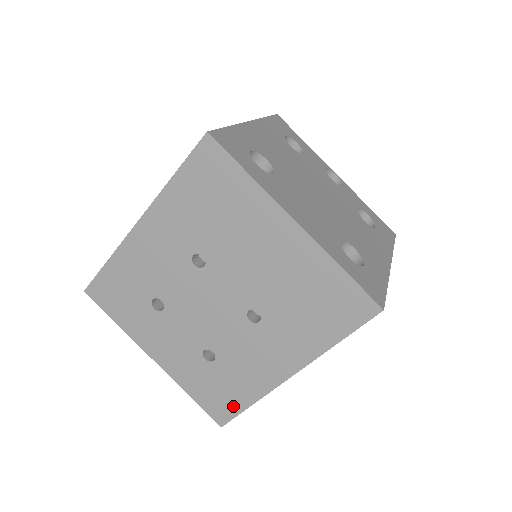
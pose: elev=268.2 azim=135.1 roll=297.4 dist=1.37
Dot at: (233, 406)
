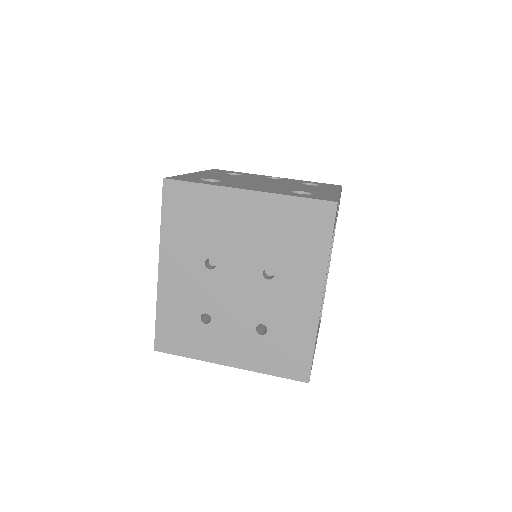
Dot at: (304, 357)
